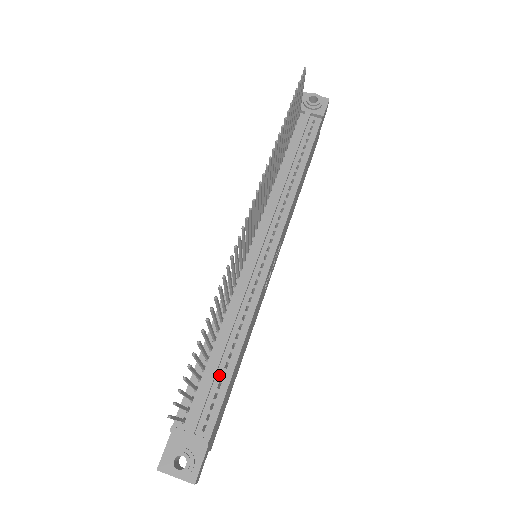
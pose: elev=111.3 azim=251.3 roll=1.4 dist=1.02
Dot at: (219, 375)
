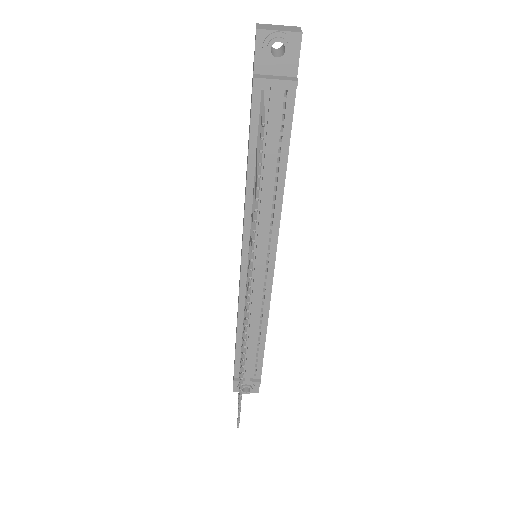
Dot at: (255, 350)
